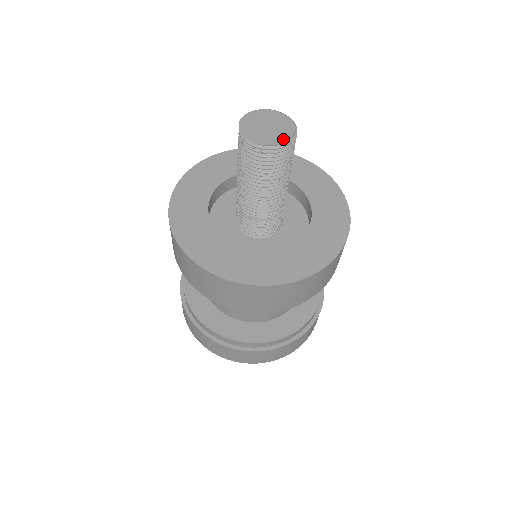
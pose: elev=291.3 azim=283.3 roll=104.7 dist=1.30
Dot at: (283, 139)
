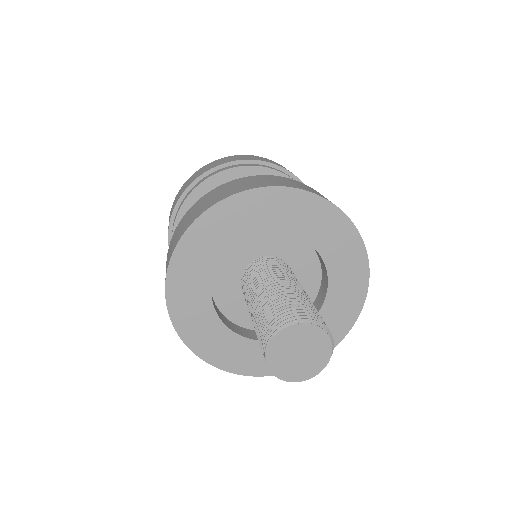
Dot at: (327, 355)
